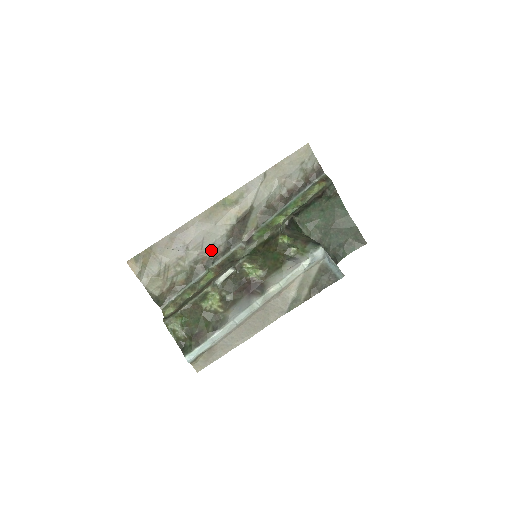
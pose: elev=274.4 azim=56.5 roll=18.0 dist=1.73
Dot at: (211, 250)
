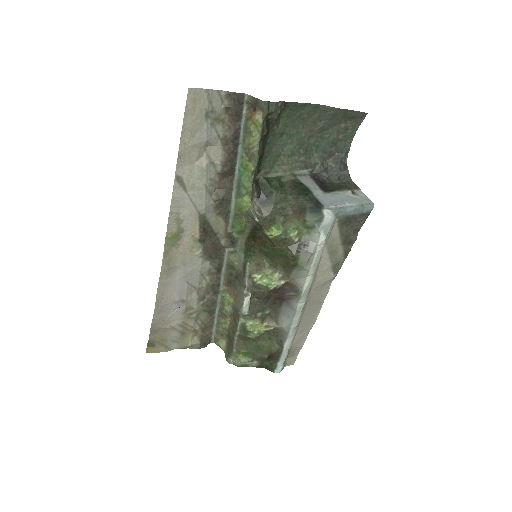
Dot at: (205, 280)
